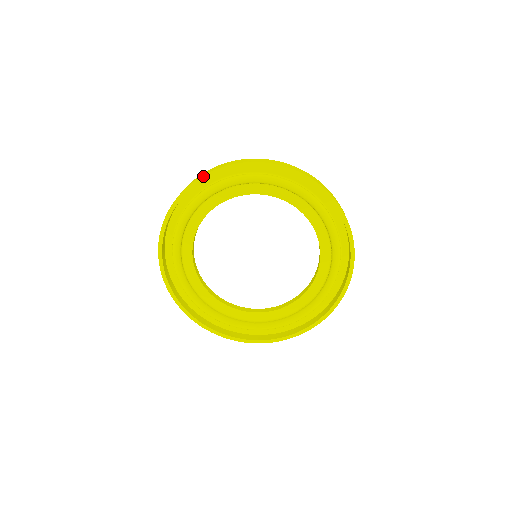
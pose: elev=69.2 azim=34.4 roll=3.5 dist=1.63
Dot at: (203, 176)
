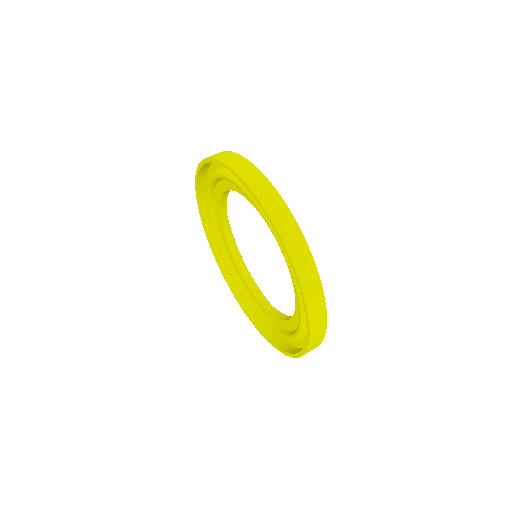
Dot at: (213, 159)
